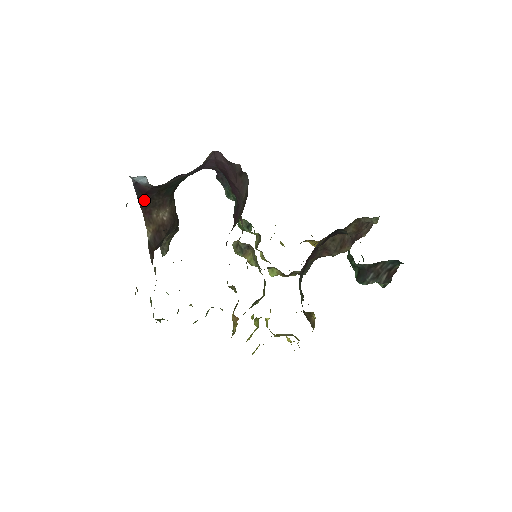
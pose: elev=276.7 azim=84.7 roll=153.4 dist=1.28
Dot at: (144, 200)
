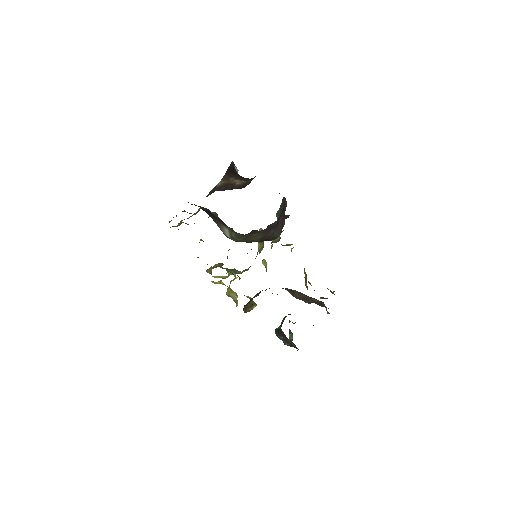
Dot at: (231, 171)
